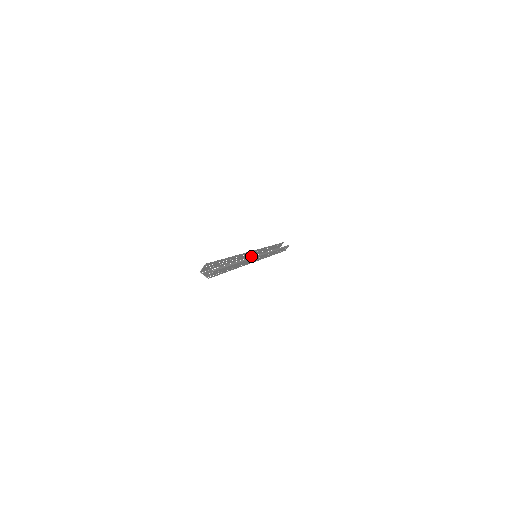
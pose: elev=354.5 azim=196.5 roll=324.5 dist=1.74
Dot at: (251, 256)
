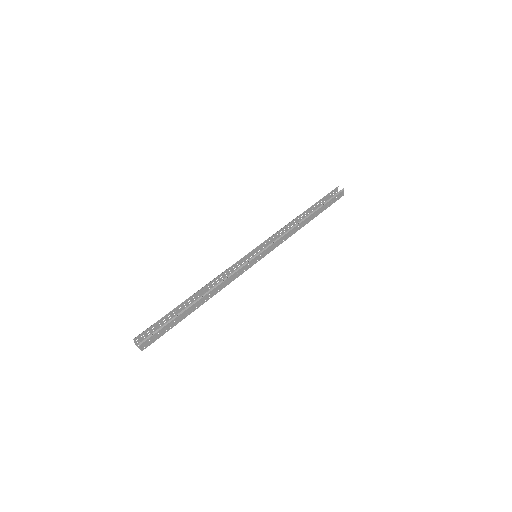
Dot at: occluded
